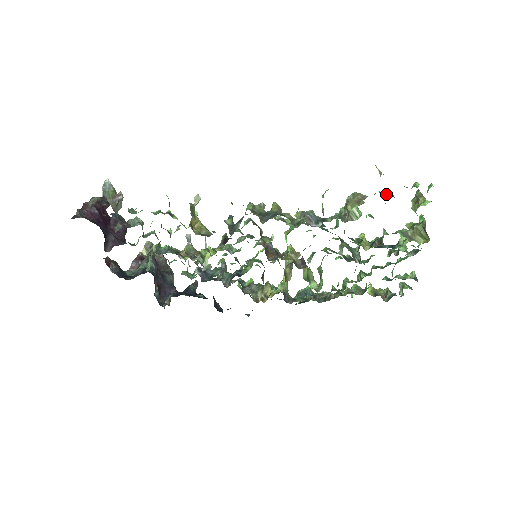
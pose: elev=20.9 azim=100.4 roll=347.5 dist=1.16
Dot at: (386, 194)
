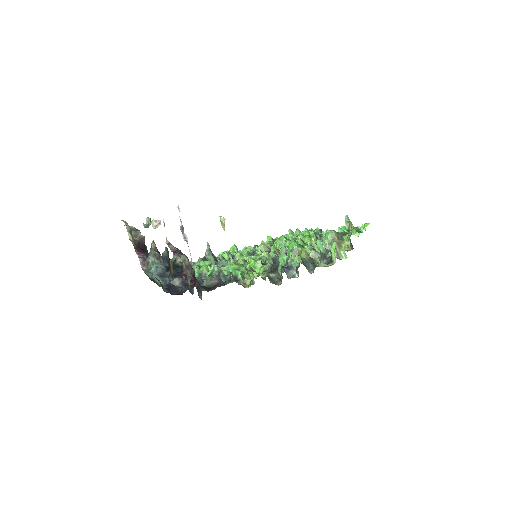
Dot at: (347, 233)
